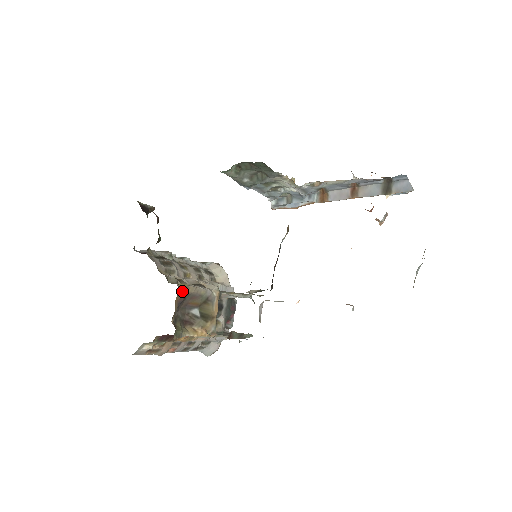
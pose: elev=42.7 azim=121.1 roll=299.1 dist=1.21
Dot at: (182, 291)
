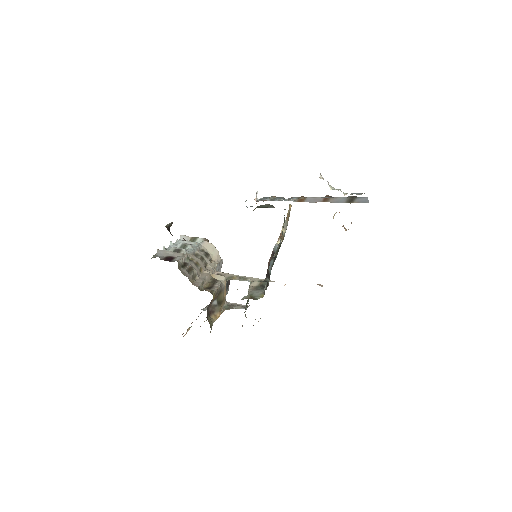
Dot at: (213, 299)
